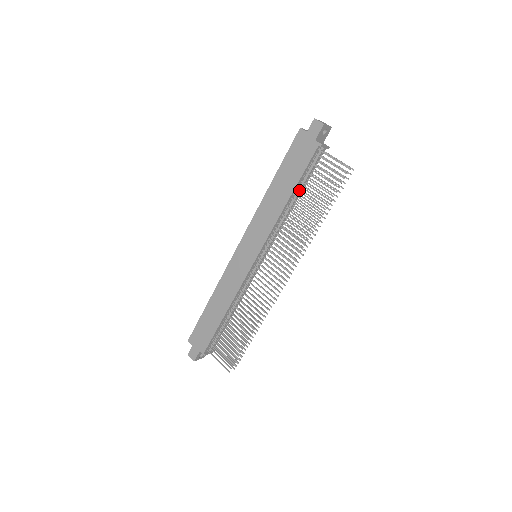
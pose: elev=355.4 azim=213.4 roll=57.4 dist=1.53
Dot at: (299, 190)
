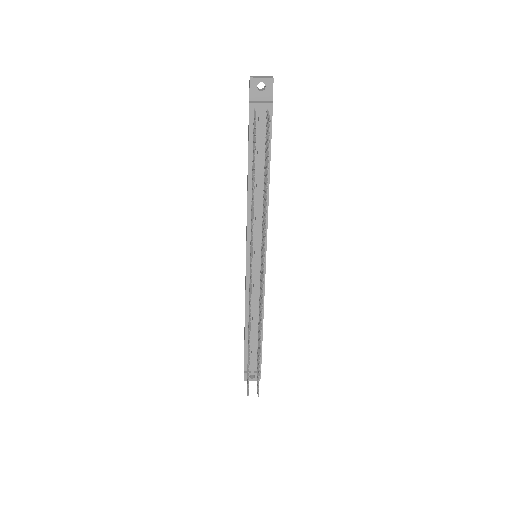
Dot at: (257, 167)
